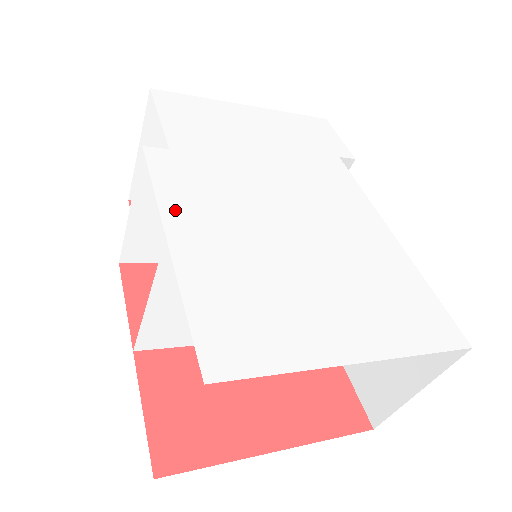
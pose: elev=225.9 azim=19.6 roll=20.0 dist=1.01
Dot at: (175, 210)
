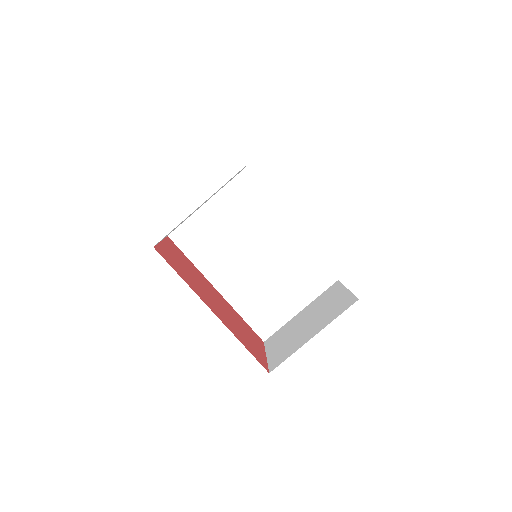
Dot at: occluded
